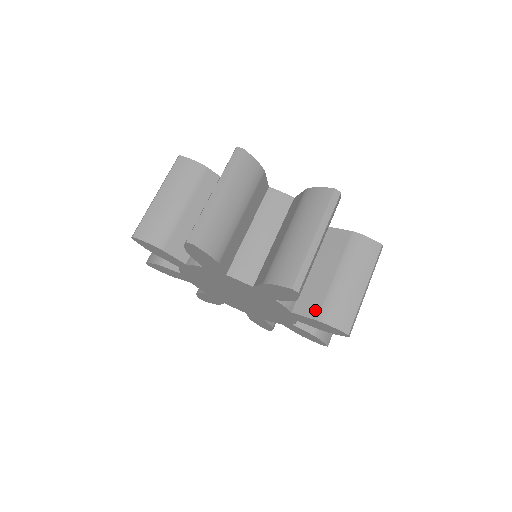
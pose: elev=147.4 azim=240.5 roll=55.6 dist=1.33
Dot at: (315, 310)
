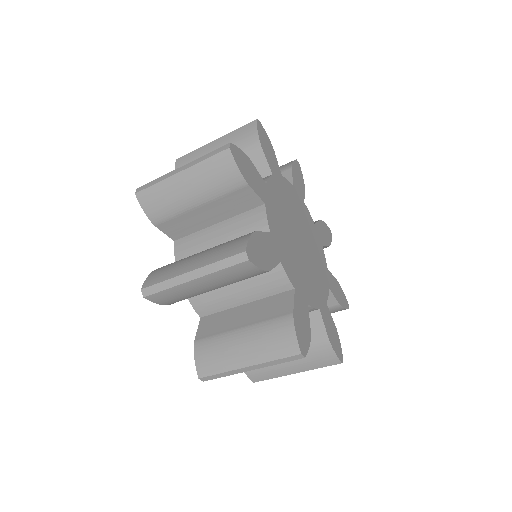
Dot at: occluded
